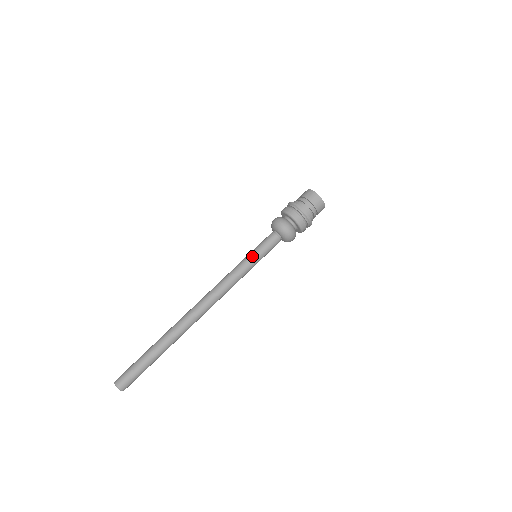
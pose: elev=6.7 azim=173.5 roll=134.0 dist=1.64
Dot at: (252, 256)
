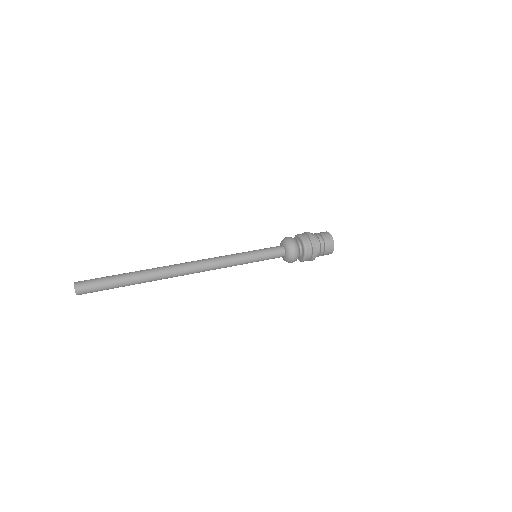
Dot at: (252, 251)
